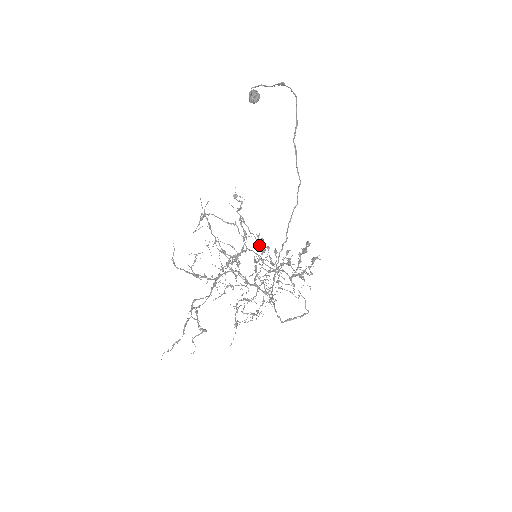
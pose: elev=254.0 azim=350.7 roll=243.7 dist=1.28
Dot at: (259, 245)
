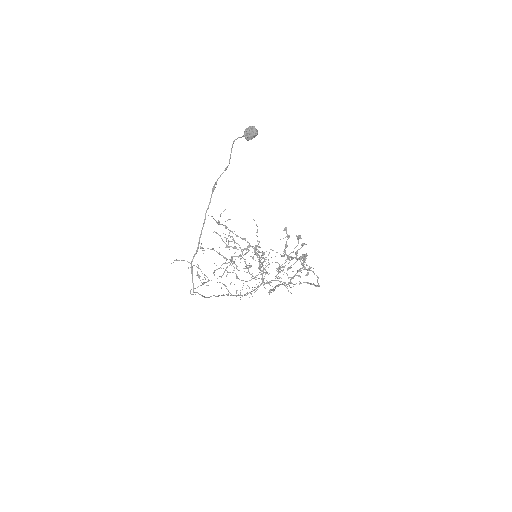
Dot at: (257, 251)
